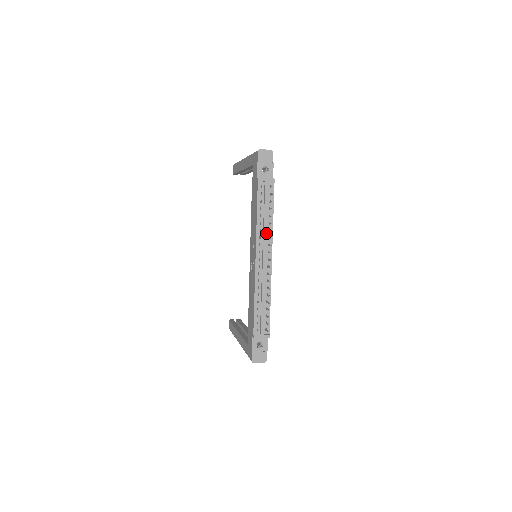
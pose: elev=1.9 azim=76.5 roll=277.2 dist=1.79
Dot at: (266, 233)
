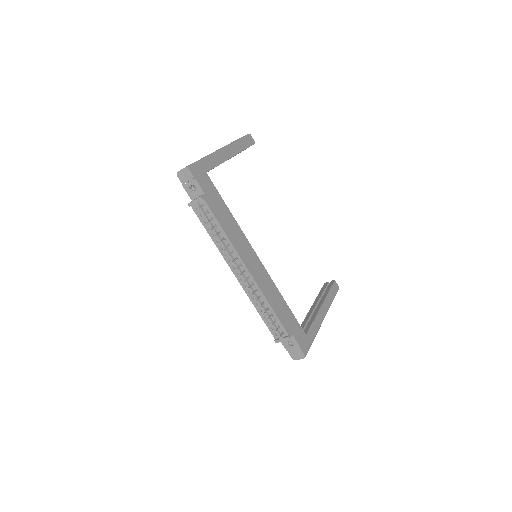
Dot at: (226, 250)
